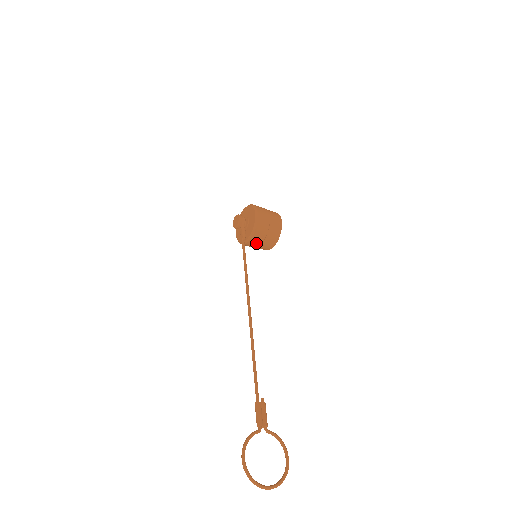
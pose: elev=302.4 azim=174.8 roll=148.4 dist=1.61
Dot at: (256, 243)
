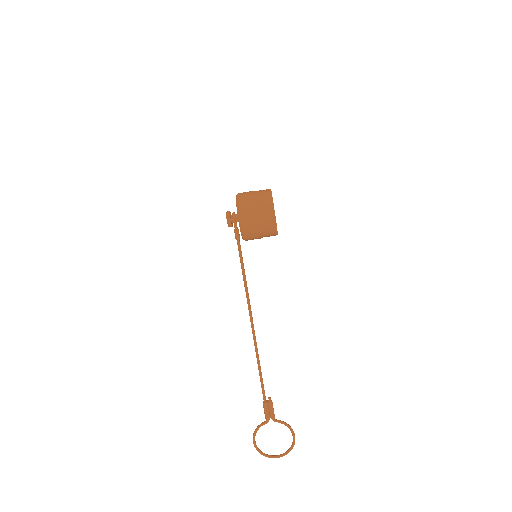
Dot at: occluded
